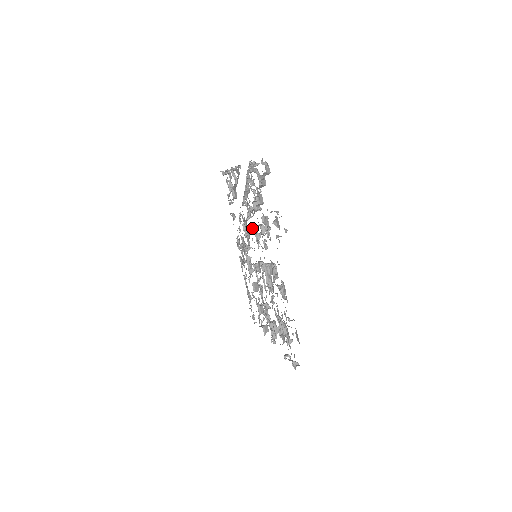
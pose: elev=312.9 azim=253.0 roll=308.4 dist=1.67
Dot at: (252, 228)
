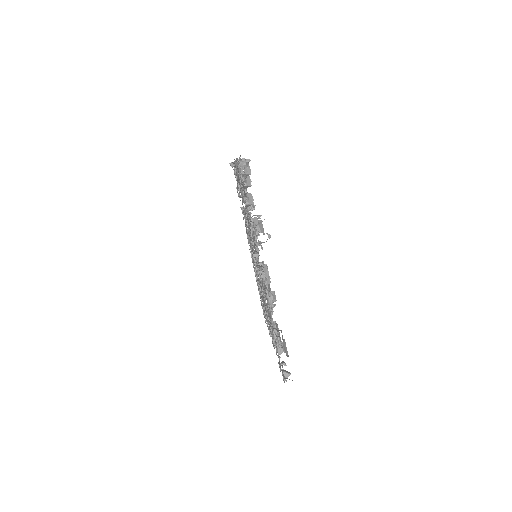
Dot at: occluded
